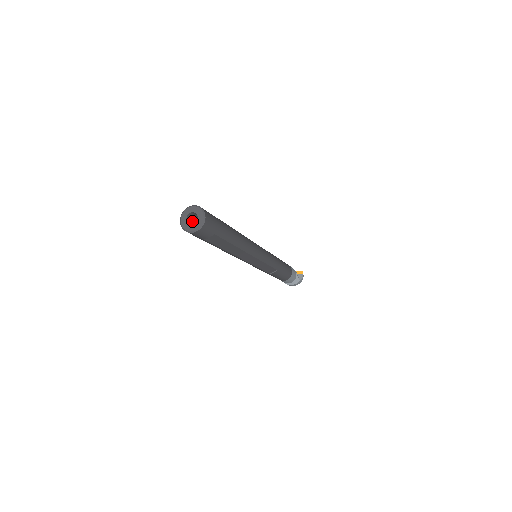
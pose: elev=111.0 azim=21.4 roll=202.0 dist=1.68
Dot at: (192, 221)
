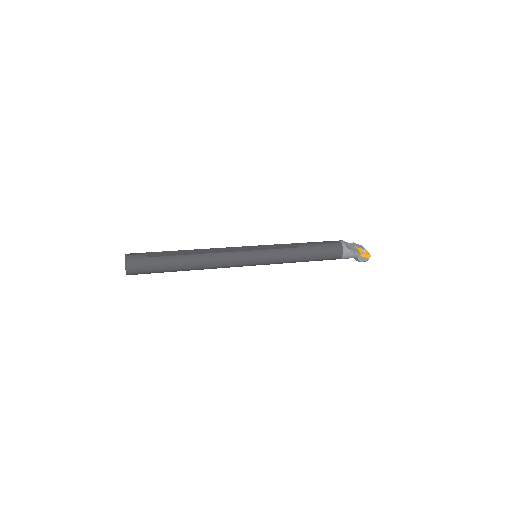
Dot at: occluded
